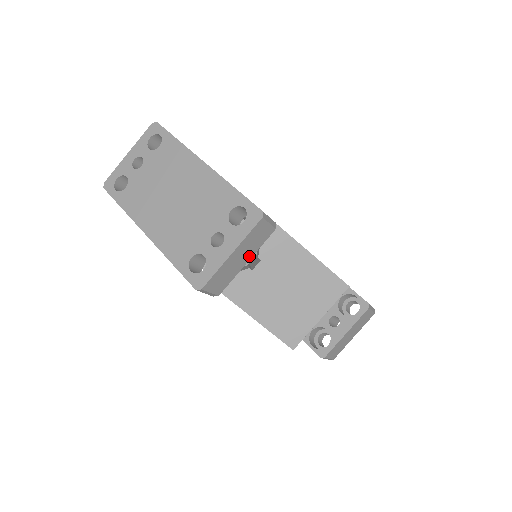
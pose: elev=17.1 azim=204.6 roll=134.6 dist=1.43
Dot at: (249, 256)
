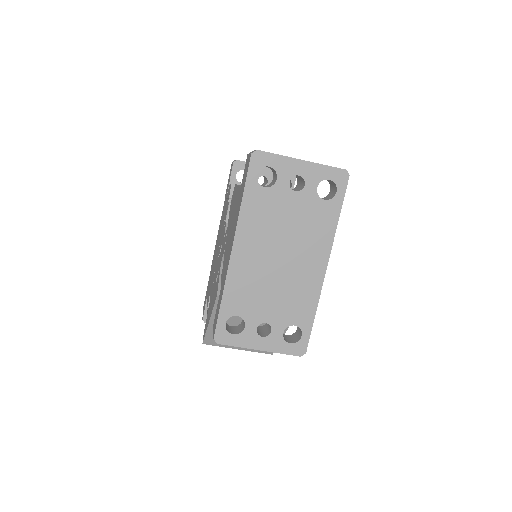
Dot at: occluded
